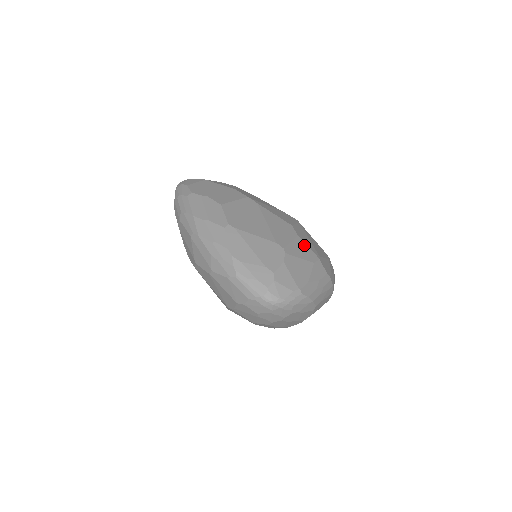
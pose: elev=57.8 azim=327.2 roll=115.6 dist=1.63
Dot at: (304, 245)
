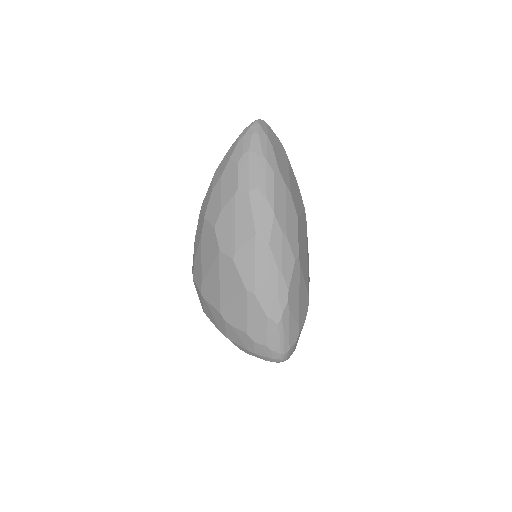
Dot at: occluded
